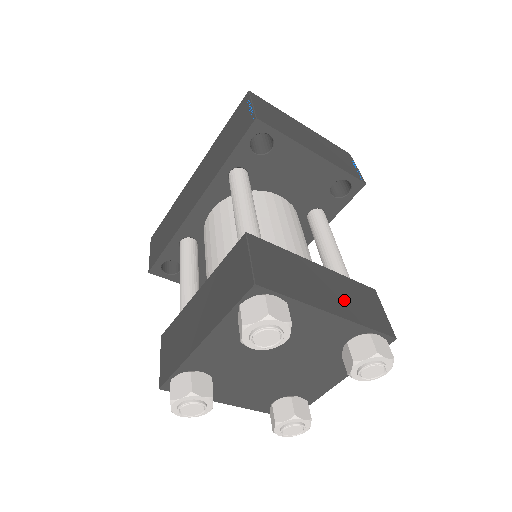
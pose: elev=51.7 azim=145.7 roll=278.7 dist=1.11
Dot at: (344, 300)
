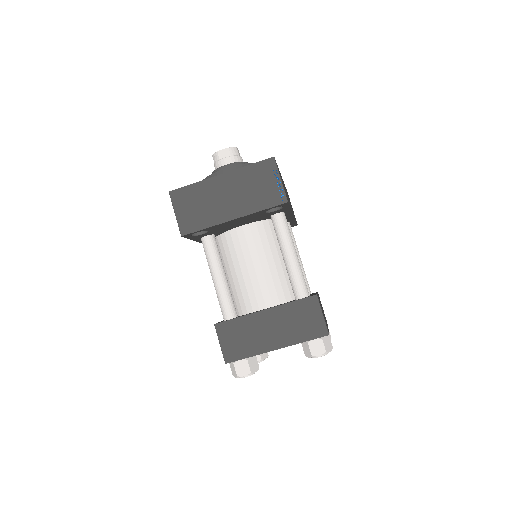
Dot at: (286, 330)
